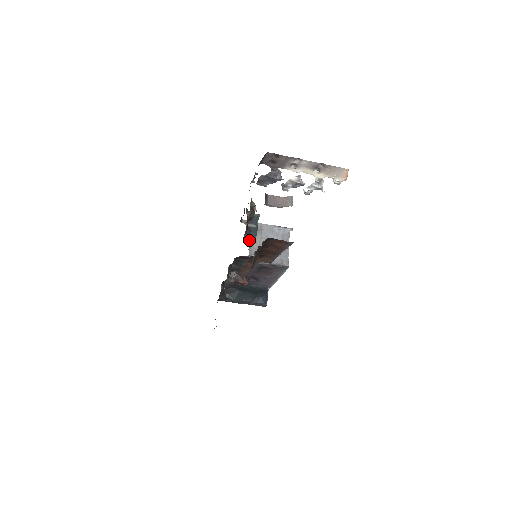
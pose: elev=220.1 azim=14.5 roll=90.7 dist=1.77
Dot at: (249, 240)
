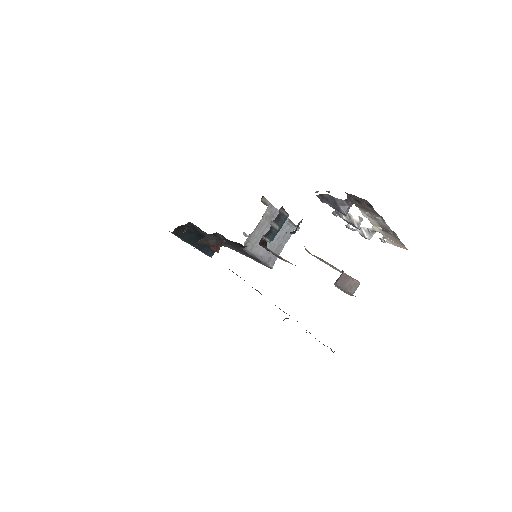
Dot at: (263, 242)
